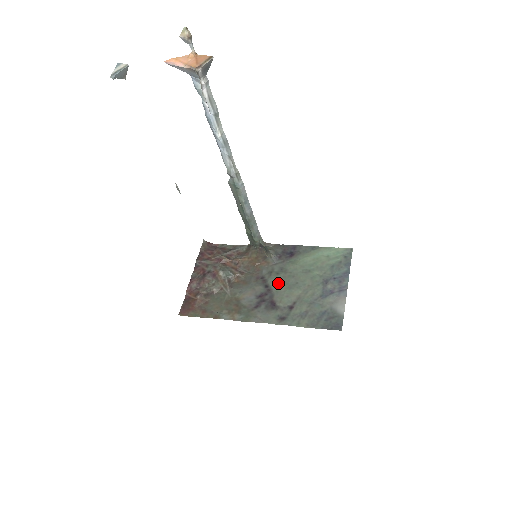
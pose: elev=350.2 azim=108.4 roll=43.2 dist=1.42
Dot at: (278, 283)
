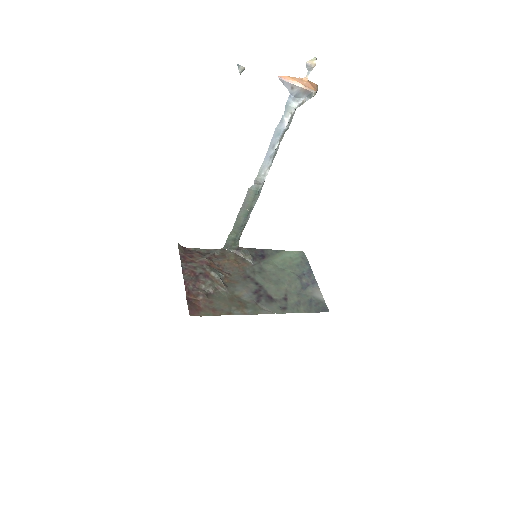
Dot at: (265, 280)
